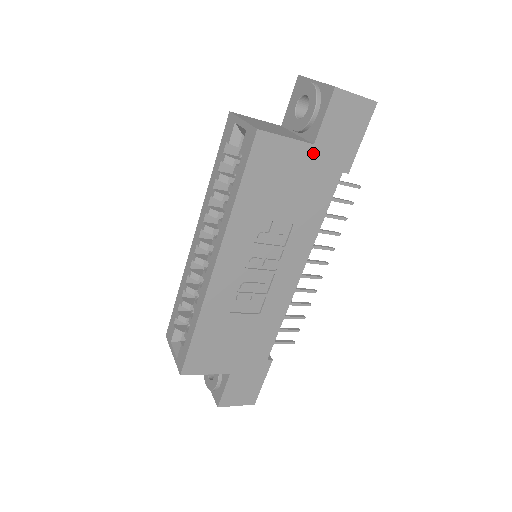
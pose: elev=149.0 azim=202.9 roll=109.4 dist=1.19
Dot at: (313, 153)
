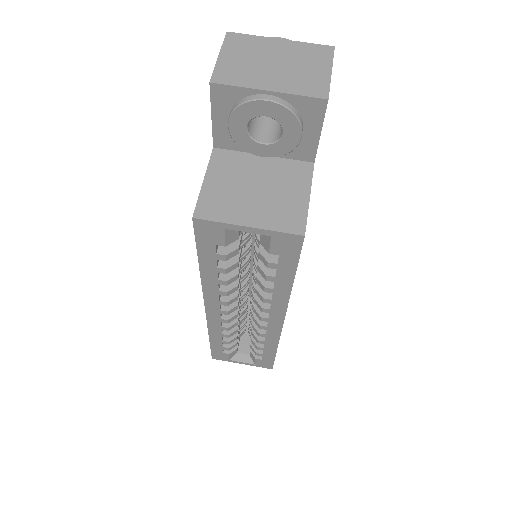
Dot at: occluded
